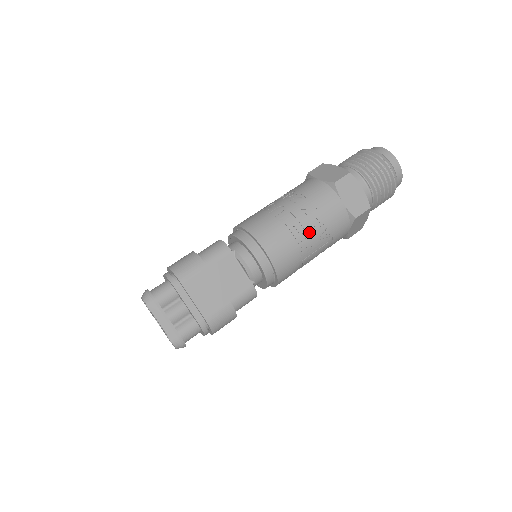
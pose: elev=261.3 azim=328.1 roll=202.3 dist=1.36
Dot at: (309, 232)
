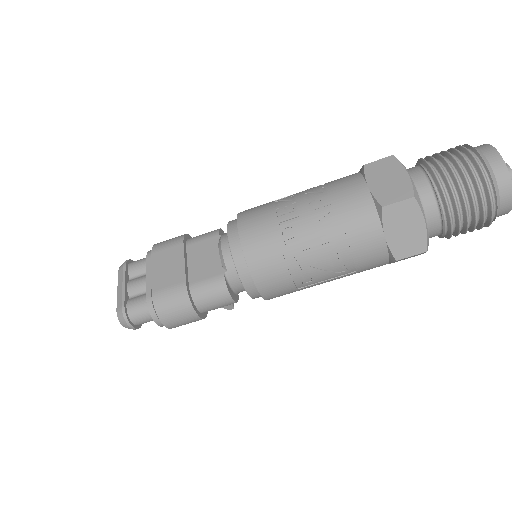
Dot at: (304, 214)
